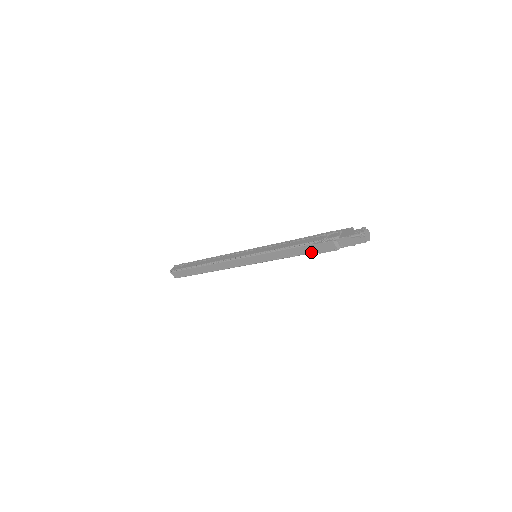
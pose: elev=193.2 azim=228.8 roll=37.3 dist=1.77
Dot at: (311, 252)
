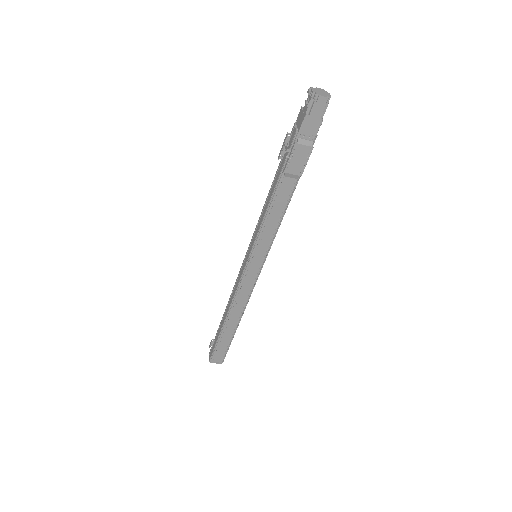
Dot at: (293, 185)
